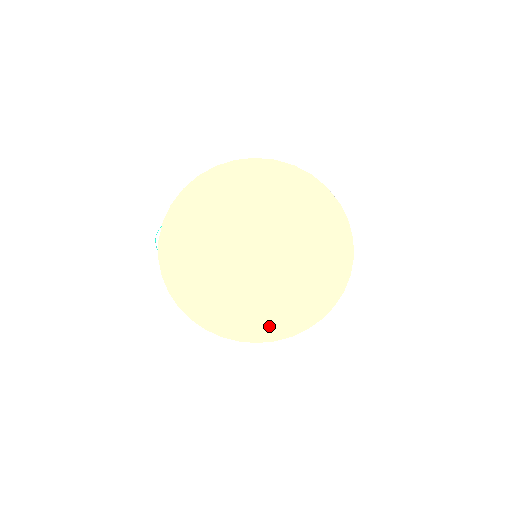
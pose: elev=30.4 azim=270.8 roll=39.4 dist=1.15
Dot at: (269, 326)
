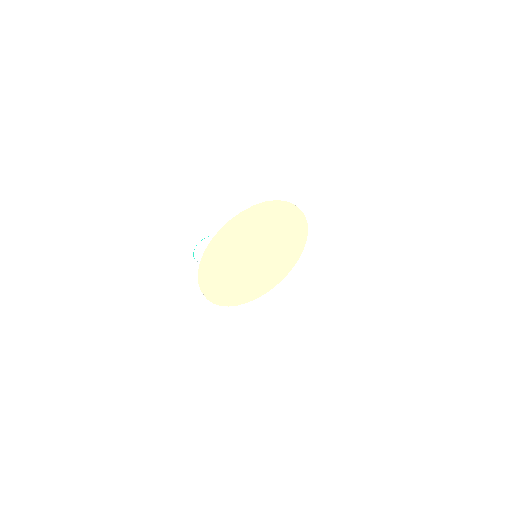
Dot at: (248, 295)
